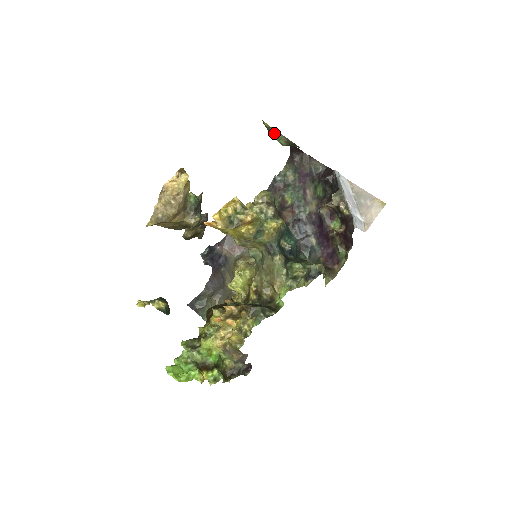
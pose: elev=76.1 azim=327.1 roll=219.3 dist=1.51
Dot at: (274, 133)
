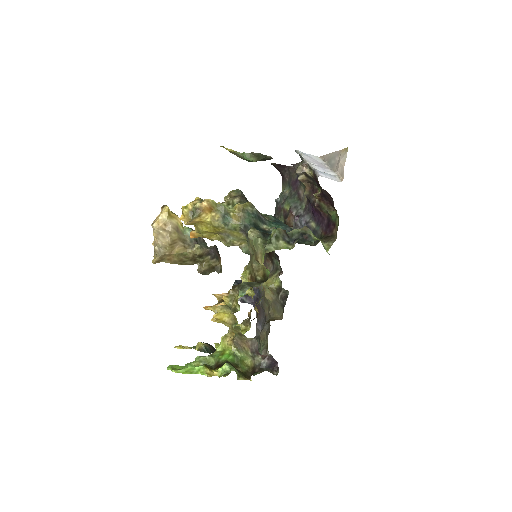
Dot at: (243, 156)
